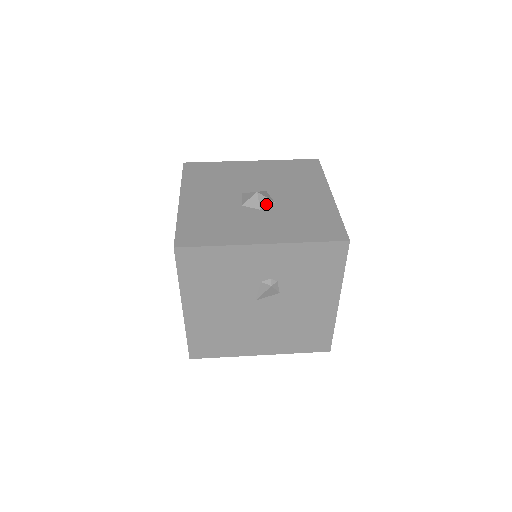
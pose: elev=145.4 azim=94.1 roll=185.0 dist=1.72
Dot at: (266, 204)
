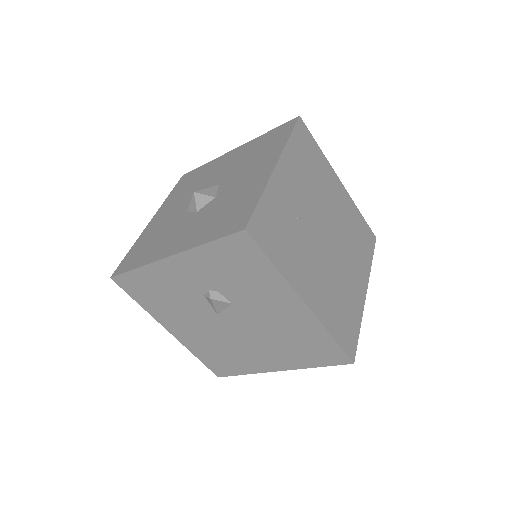
Dot at: (205, 203)
